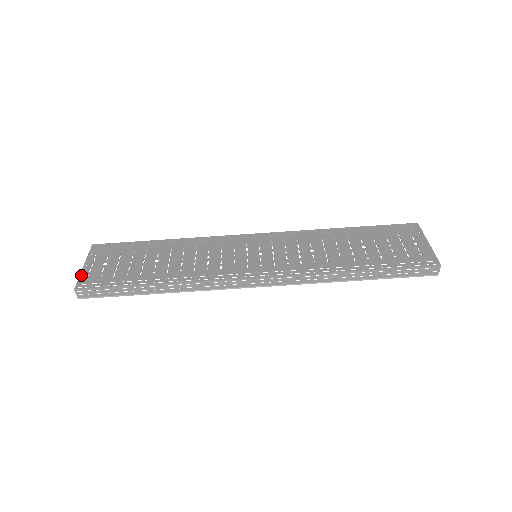
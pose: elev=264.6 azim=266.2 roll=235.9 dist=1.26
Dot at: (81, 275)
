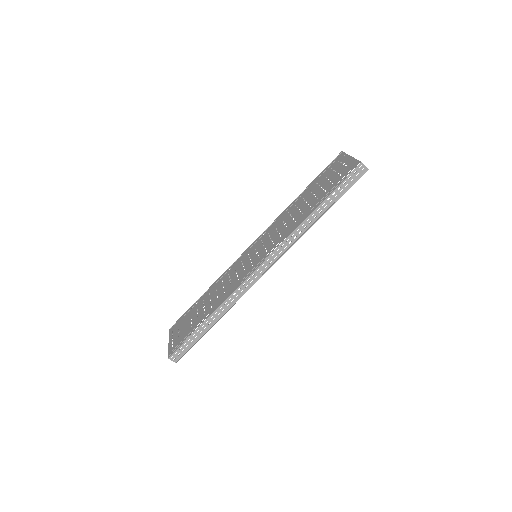
Dot at: (169, 348)
